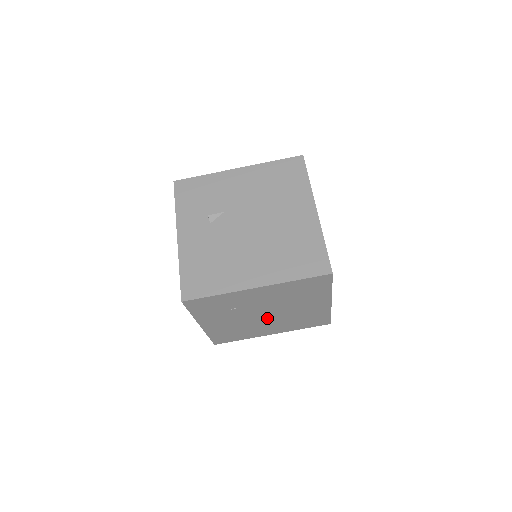
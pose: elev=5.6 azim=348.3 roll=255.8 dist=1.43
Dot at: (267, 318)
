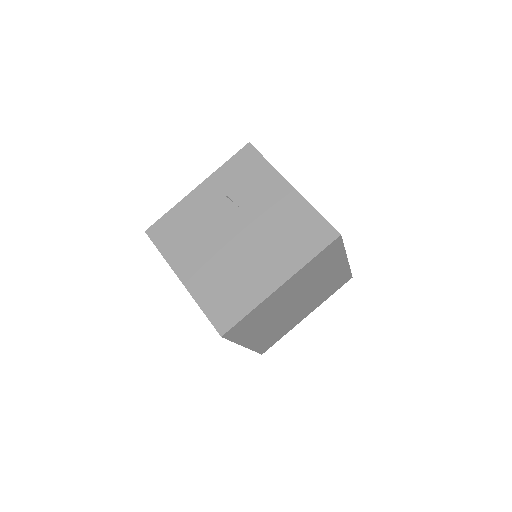
Dot at: occluded
